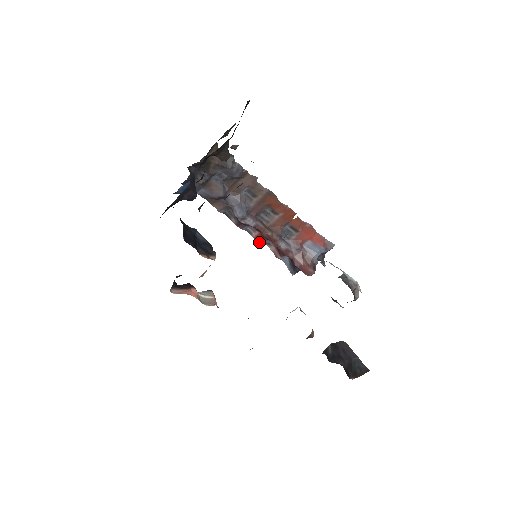
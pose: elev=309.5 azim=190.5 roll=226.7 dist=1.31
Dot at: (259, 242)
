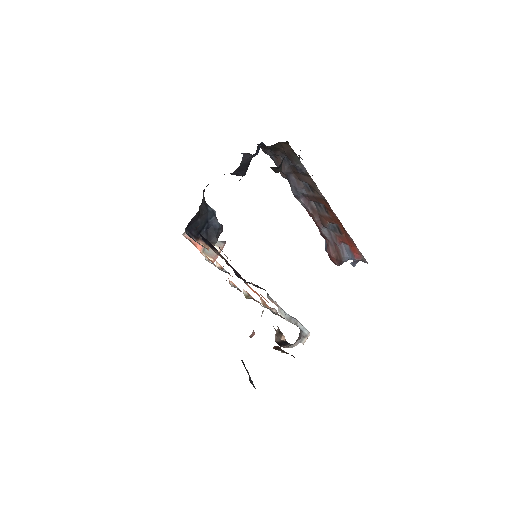
Dot at: (309, 214)
